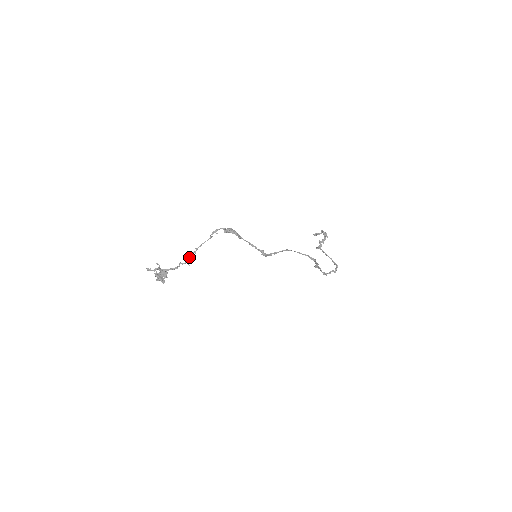
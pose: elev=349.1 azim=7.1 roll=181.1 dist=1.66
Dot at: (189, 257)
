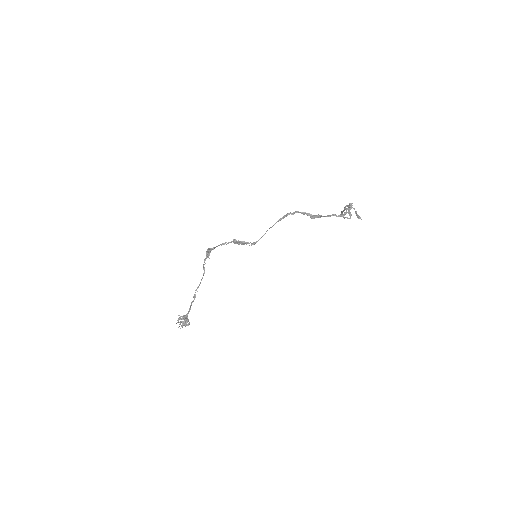
Dot at: occluded
